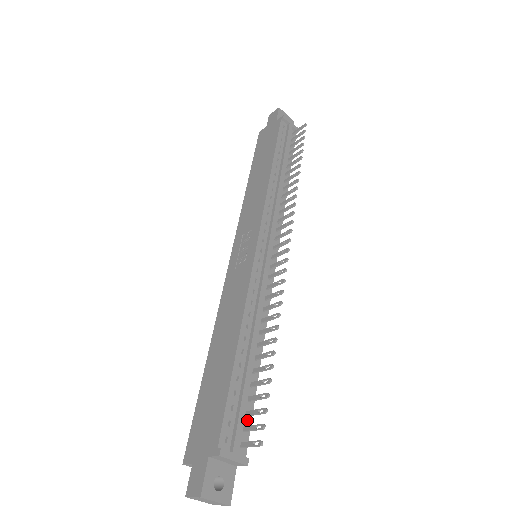
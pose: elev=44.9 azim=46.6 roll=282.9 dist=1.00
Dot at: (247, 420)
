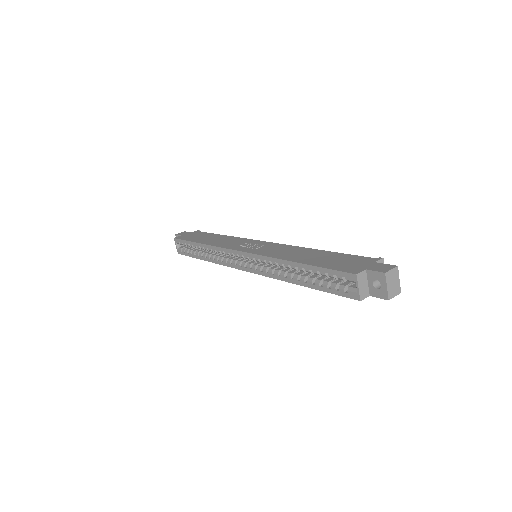
Dot at: occluded
